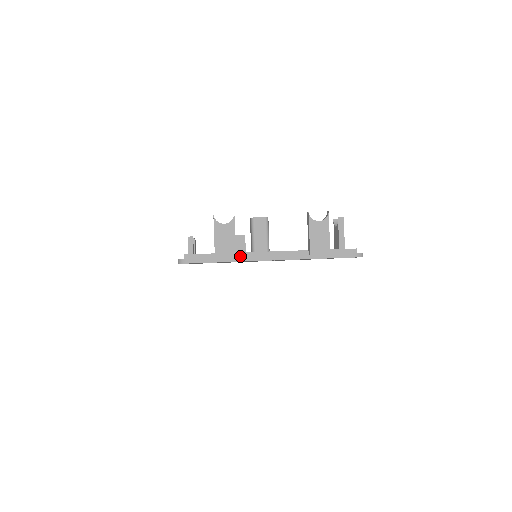
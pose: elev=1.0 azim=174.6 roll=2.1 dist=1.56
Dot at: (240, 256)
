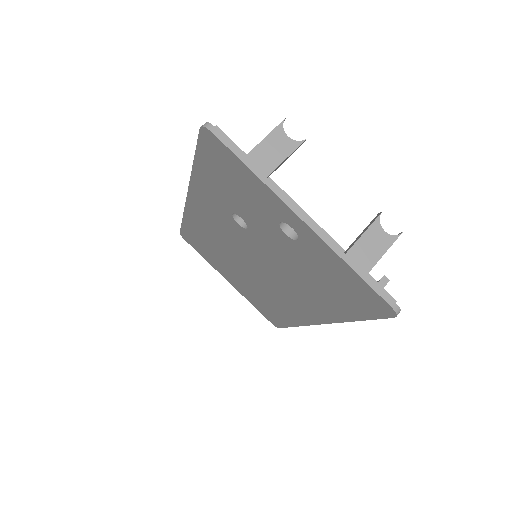
Dot at: (271, 184)
